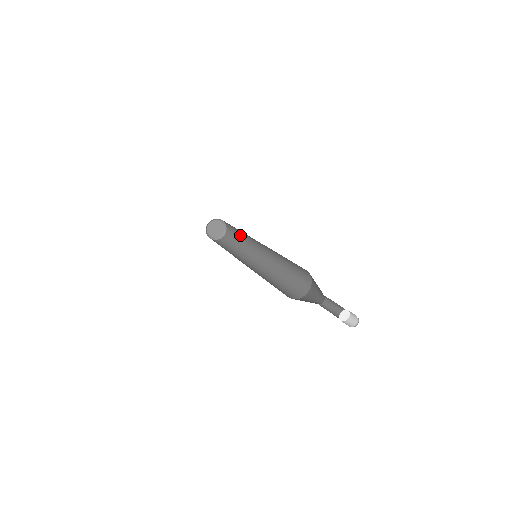
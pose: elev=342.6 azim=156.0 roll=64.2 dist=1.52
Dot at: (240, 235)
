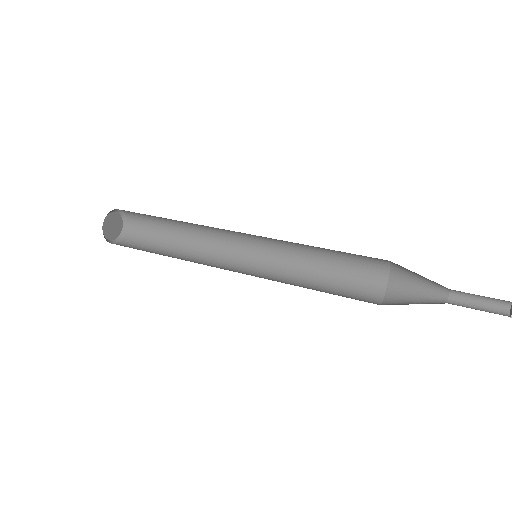
Dot at: (167, 219)
